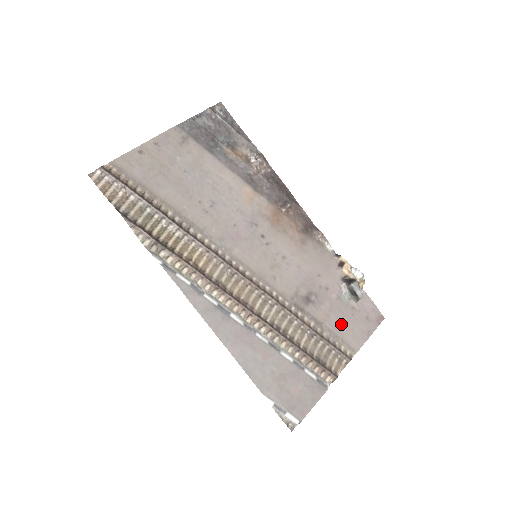
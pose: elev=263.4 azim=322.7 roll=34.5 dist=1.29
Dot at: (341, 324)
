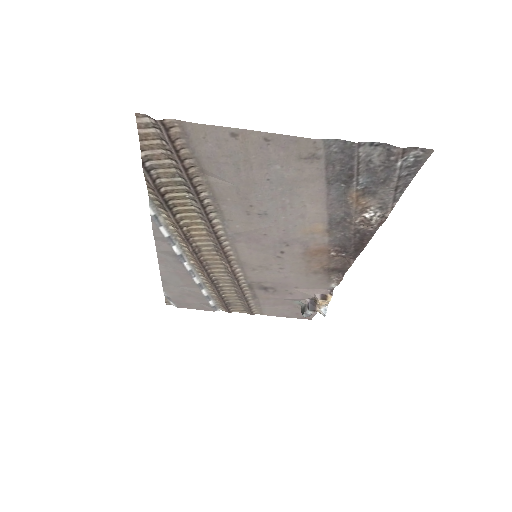
Dot at: (272, 305)
